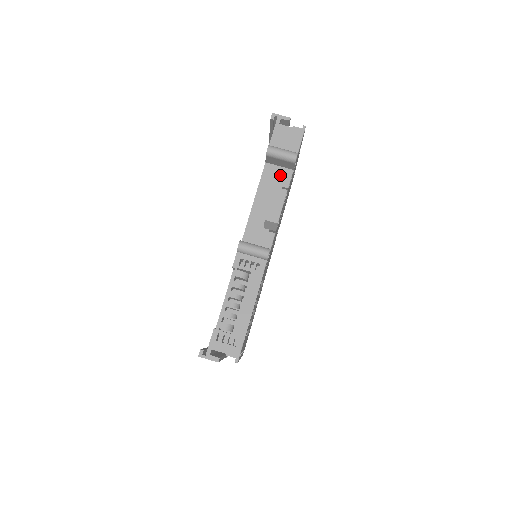
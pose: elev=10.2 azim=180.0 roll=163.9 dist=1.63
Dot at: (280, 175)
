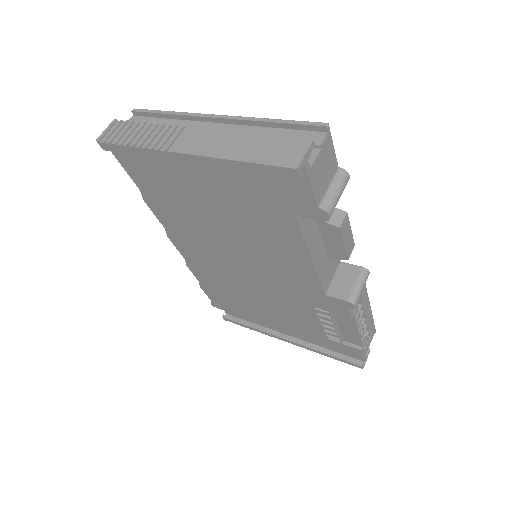
Dot at: occluded
